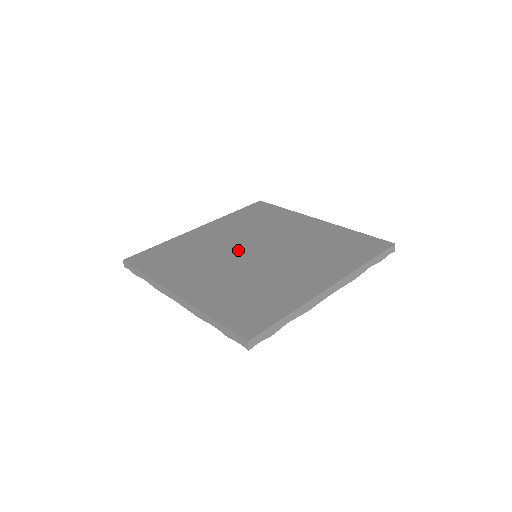
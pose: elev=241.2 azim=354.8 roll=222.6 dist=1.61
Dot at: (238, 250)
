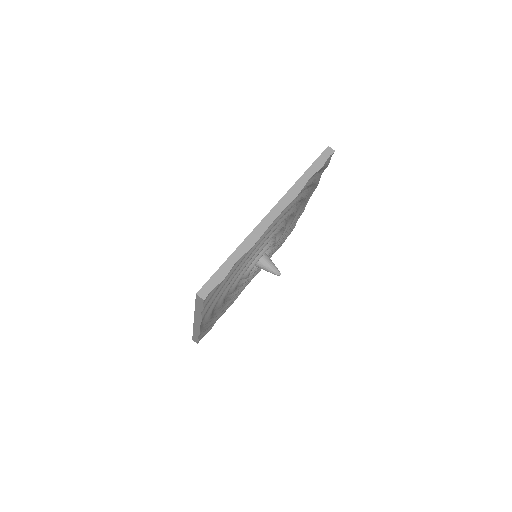
Dot at: occluded
